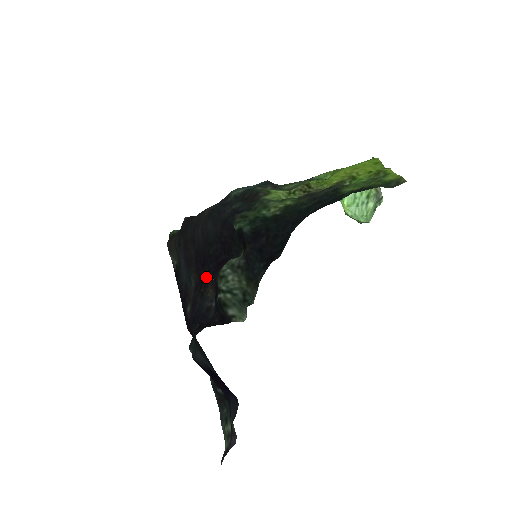
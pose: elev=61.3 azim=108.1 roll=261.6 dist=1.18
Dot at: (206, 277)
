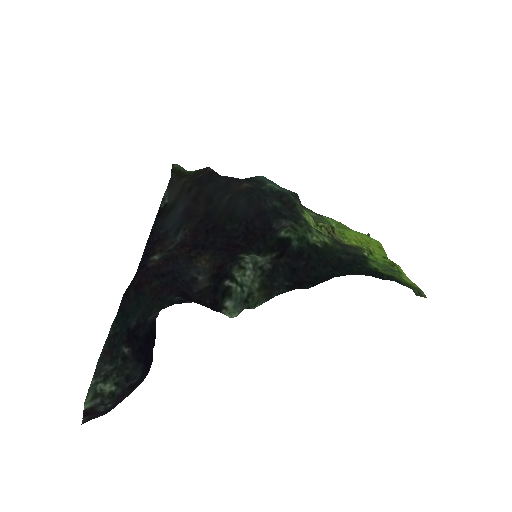
Dot at: (206, 246)
